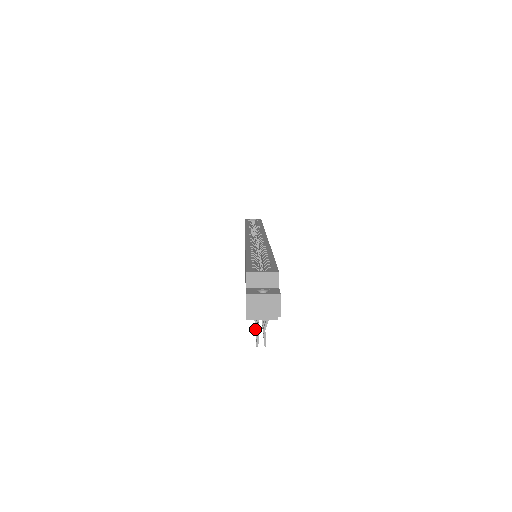
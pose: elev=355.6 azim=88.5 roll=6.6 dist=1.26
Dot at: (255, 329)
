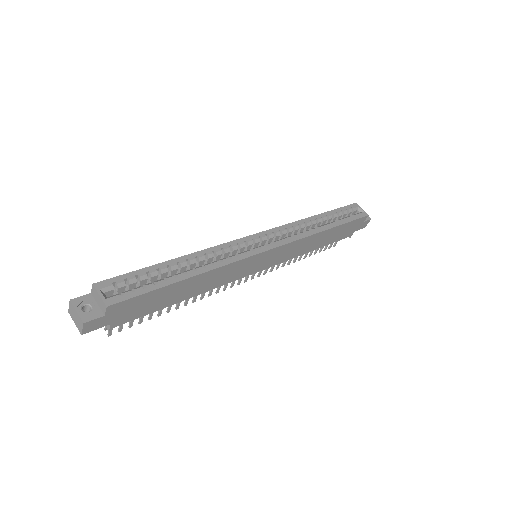
Dot at: occluded
